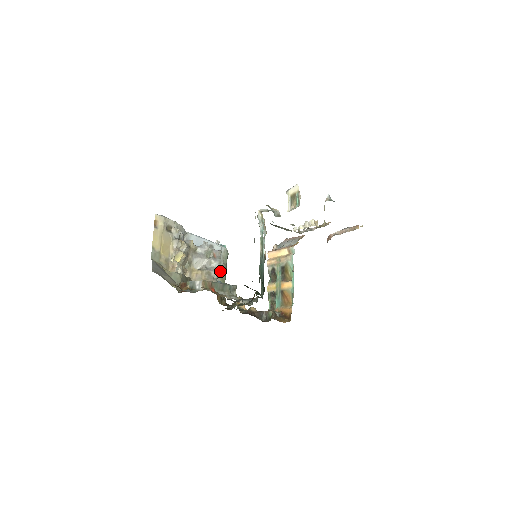
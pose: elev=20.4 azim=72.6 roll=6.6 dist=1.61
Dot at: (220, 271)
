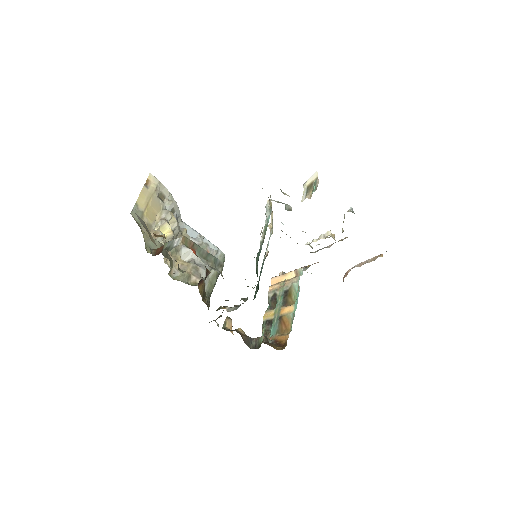
Dot at: (211, 273)
